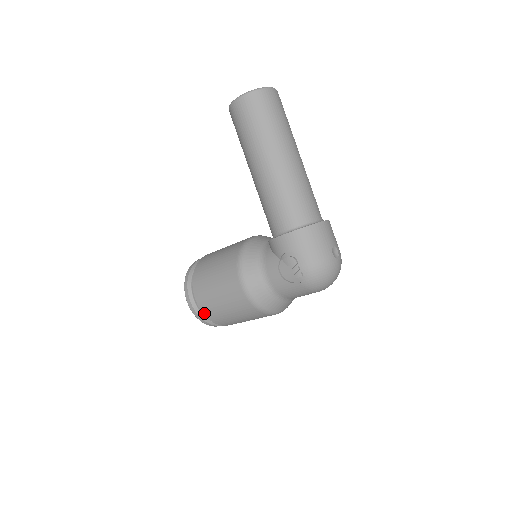
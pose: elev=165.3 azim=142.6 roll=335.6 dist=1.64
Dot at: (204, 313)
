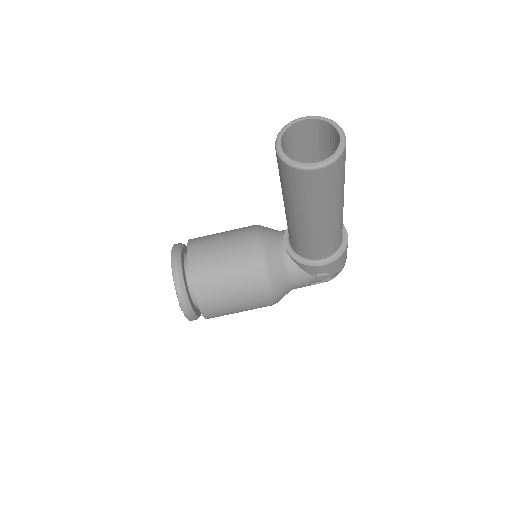
Dot at: occluded
